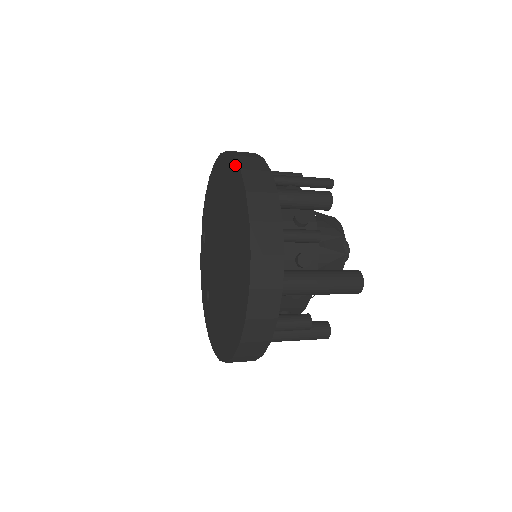
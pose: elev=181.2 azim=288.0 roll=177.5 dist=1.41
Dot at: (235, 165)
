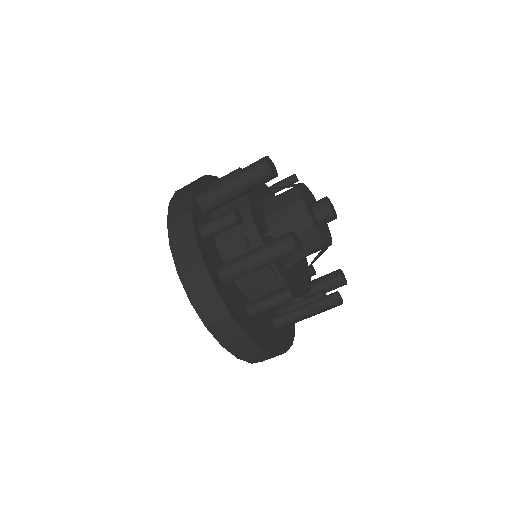
Dot at: occluded
